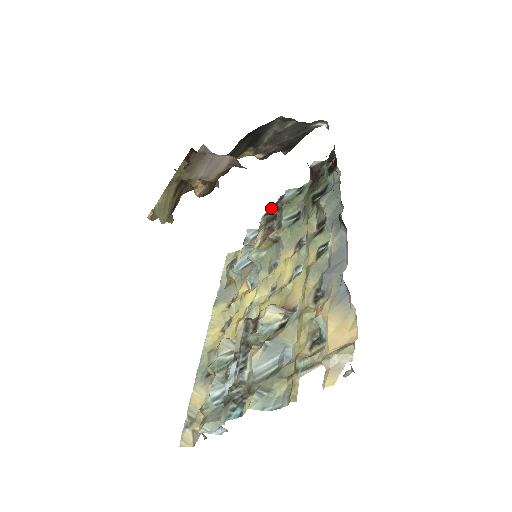
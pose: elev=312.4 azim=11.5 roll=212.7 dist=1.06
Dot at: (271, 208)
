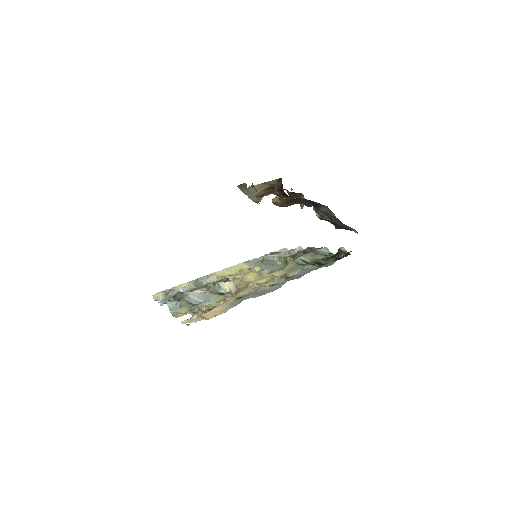
Dot at: (315, 248)
